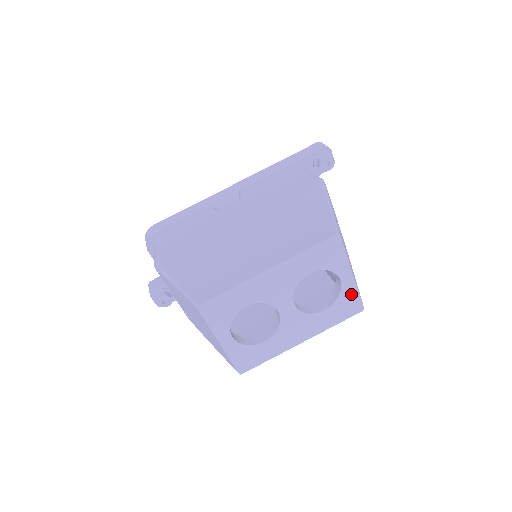
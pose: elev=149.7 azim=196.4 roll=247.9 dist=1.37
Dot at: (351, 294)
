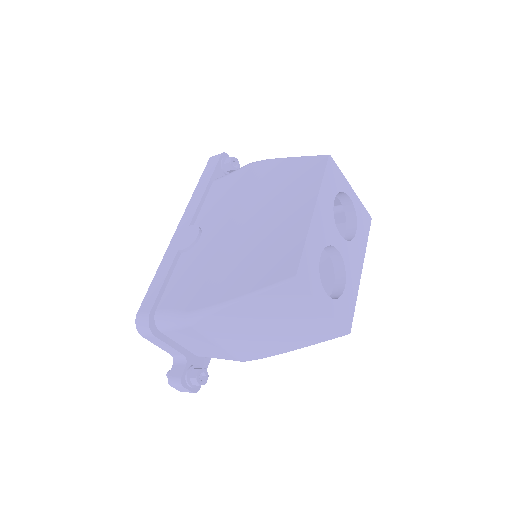
Dot at: (360, 208)
